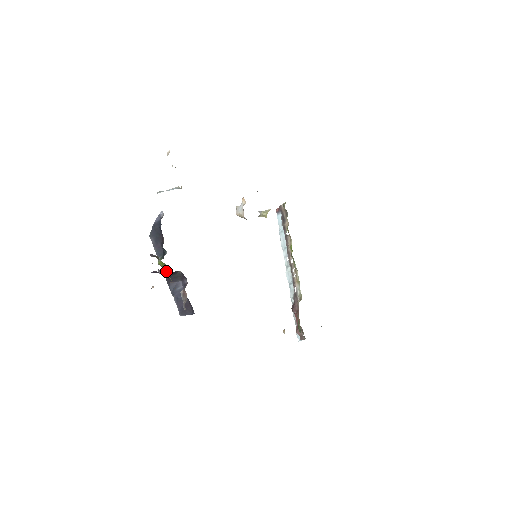
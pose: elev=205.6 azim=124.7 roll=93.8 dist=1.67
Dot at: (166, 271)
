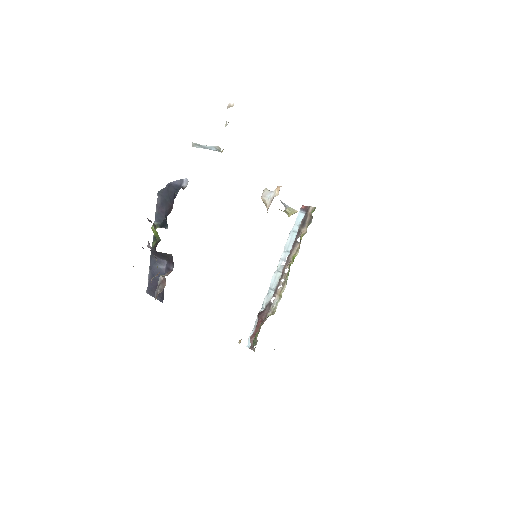
Dot at: (156, 243)
